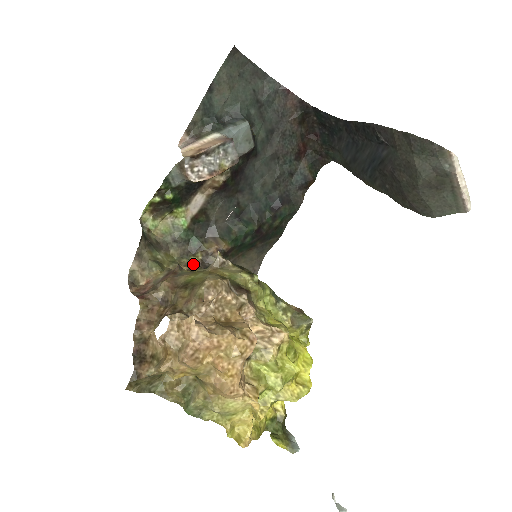
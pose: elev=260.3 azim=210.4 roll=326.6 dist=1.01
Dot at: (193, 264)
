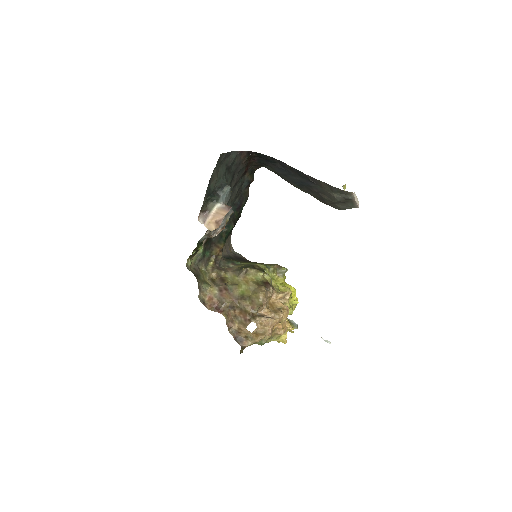
Dot at: (214, 267)
